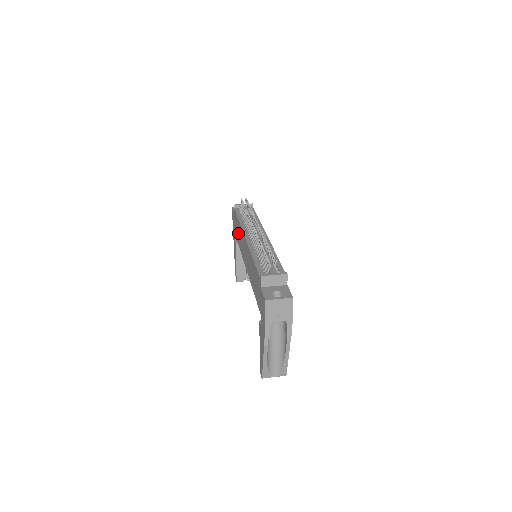
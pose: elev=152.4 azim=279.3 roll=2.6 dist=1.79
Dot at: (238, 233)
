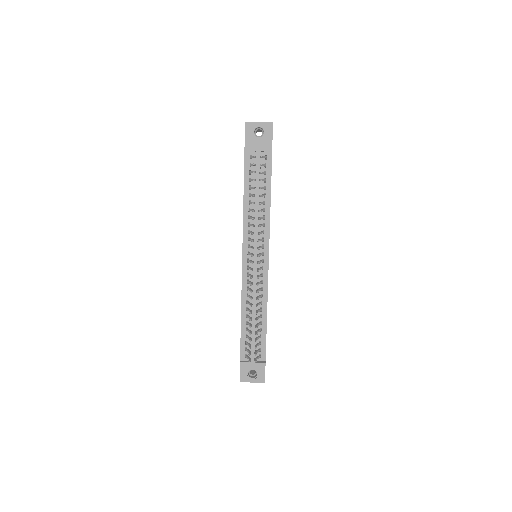
Dot at: occluded
